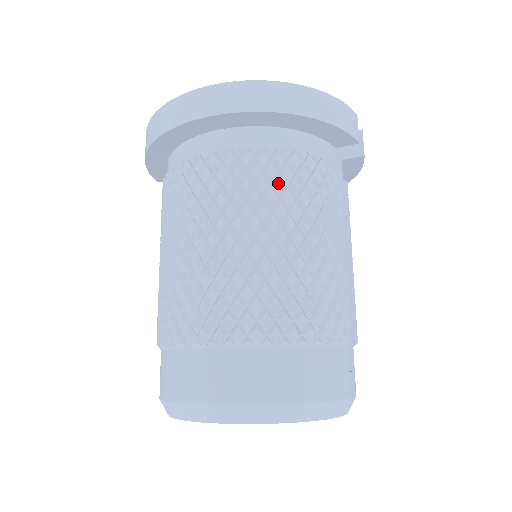
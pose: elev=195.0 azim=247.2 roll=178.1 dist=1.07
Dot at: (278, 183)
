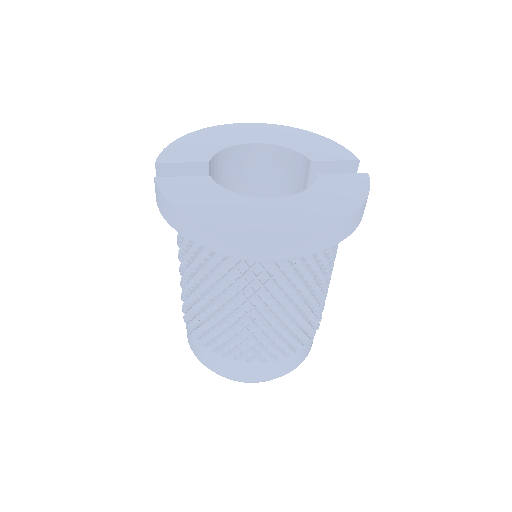
Dot at: (318, 273)
